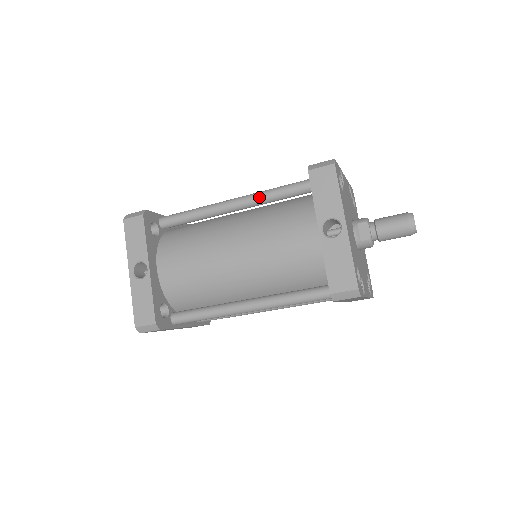
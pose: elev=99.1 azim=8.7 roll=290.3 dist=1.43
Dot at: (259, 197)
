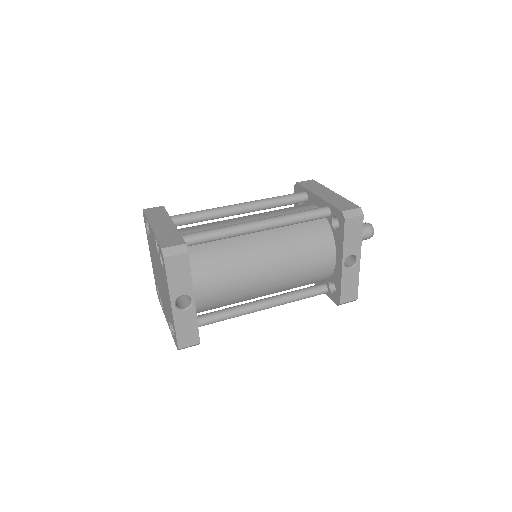
Dot at: (286, 223)
